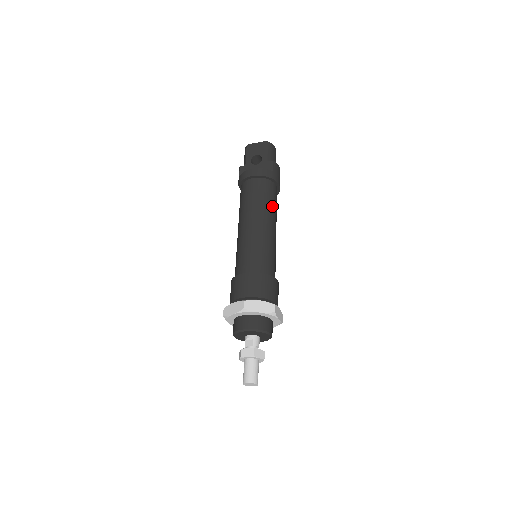
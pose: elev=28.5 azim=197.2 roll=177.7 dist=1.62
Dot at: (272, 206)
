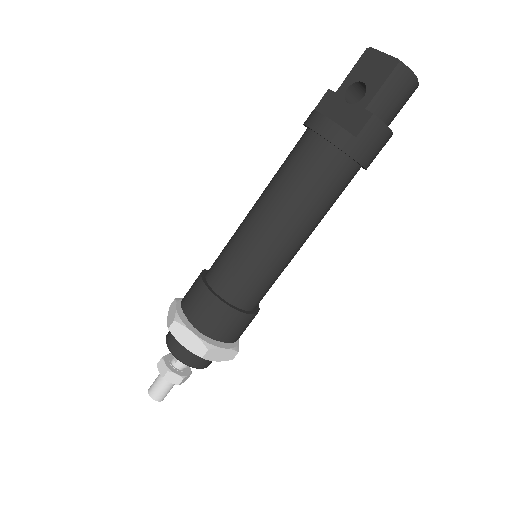
Dot at: (314, 200)
